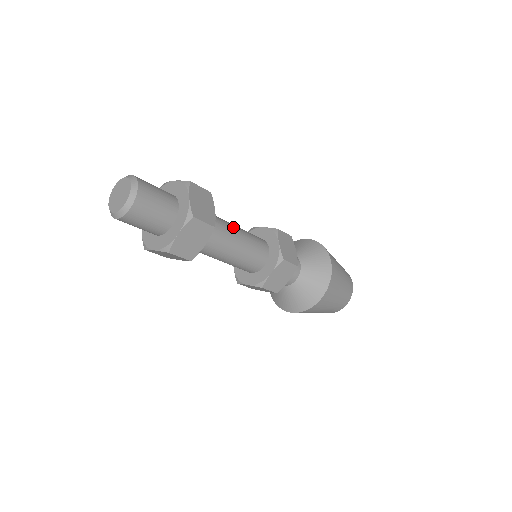
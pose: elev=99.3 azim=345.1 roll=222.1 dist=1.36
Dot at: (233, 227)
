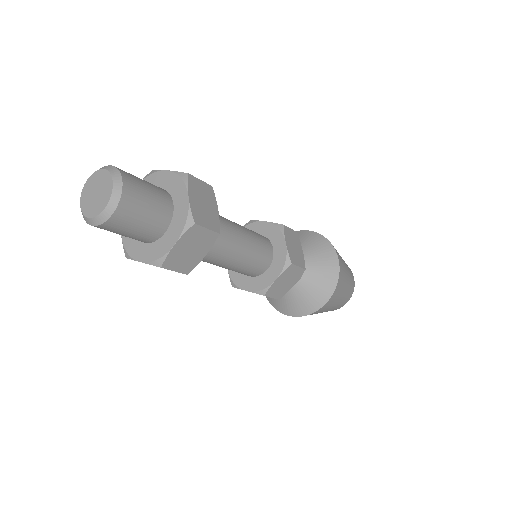
Dot at: (235, 226)
